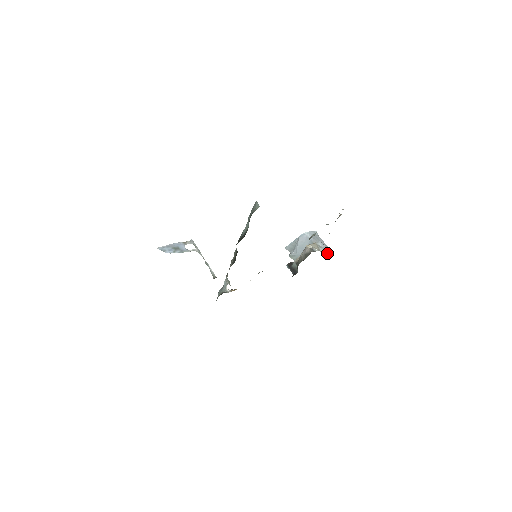
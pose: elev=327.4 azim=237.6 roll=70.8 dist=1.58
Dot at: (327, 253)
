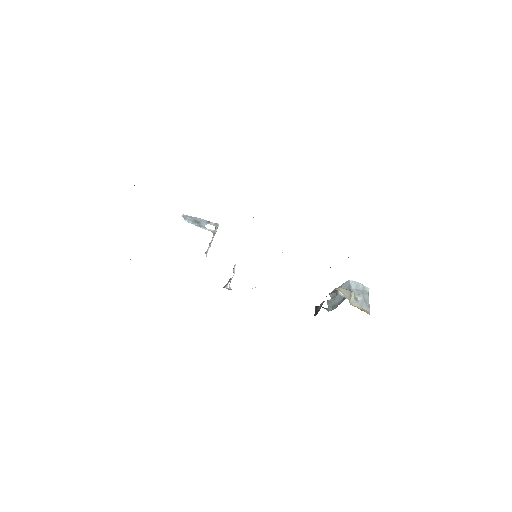
Dot at: (358, 308)
